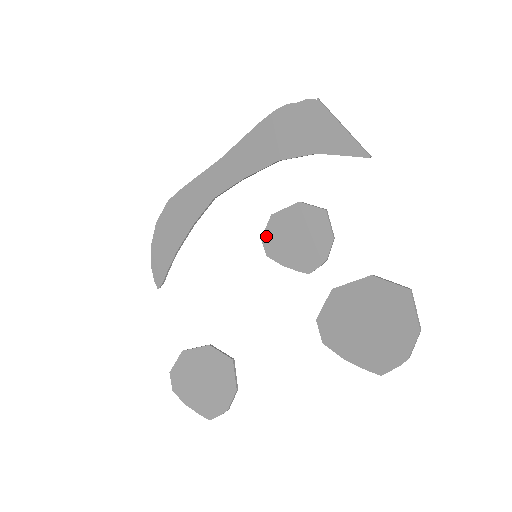
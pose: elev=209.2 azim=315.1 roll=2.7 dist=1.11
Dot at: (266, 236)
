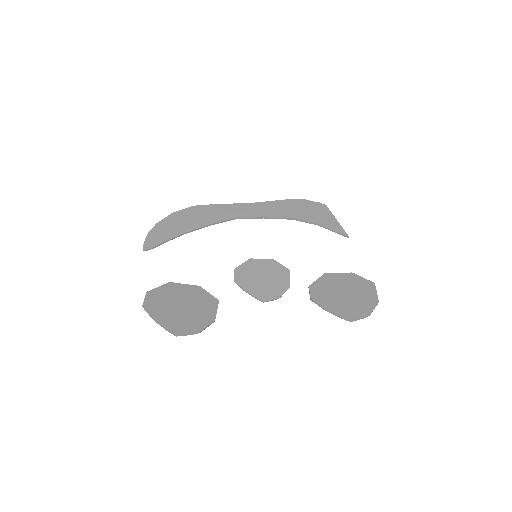
Dot at: (240, 268)
